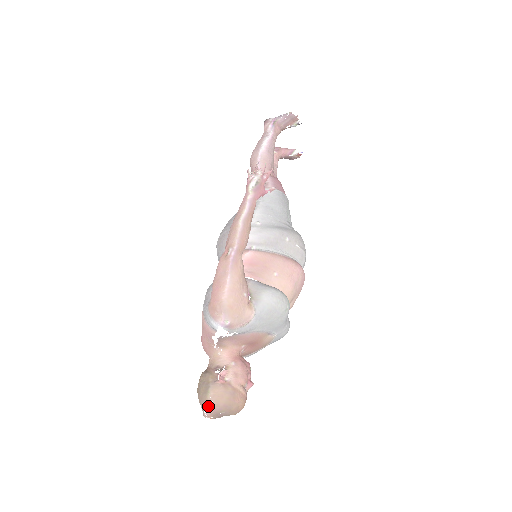
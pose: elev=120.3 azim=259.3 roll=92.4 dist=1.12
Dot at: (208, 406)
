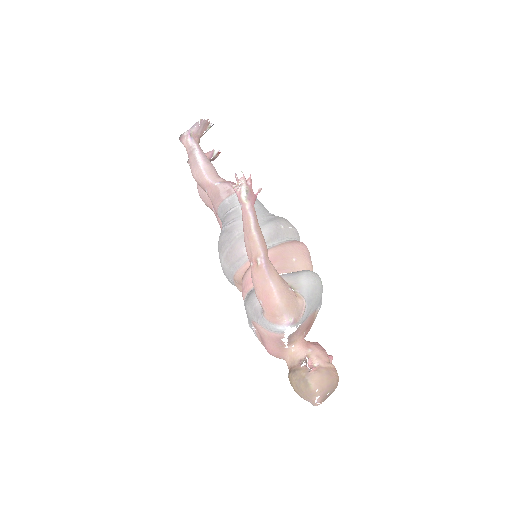
Dot at: (316, 395)
